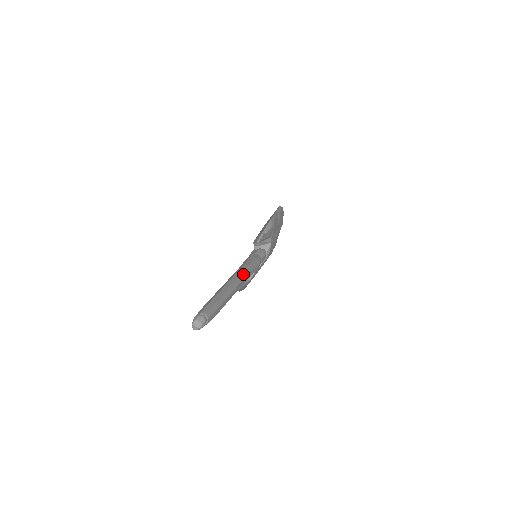
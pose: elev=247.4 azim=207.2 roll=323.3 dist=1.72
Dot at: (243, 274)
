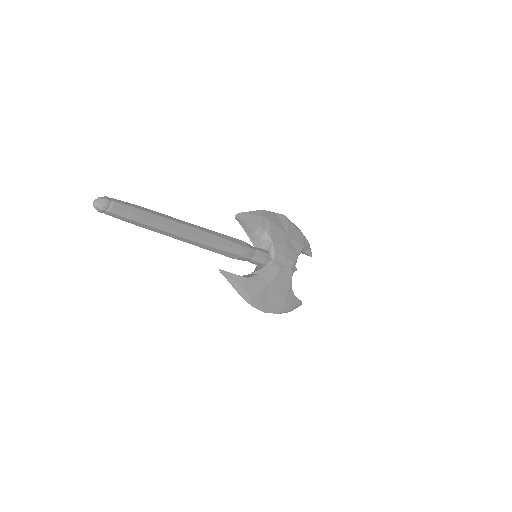
Dot at: (206, 229)
